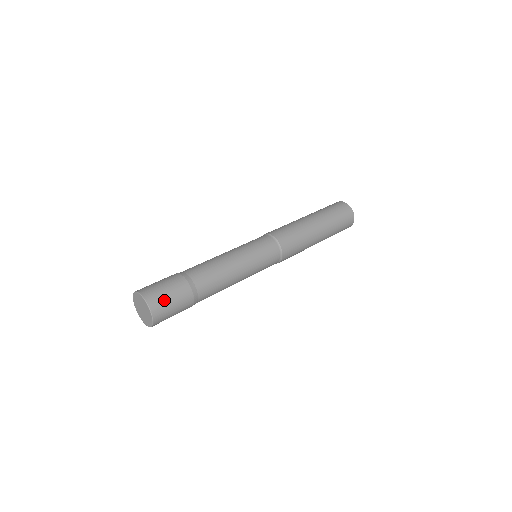
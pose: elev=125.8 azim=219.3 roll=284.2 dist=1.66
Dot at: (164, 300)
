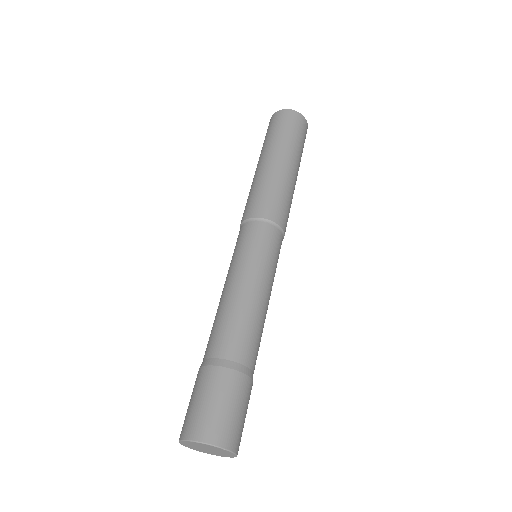
Dot at: (224, 419)
